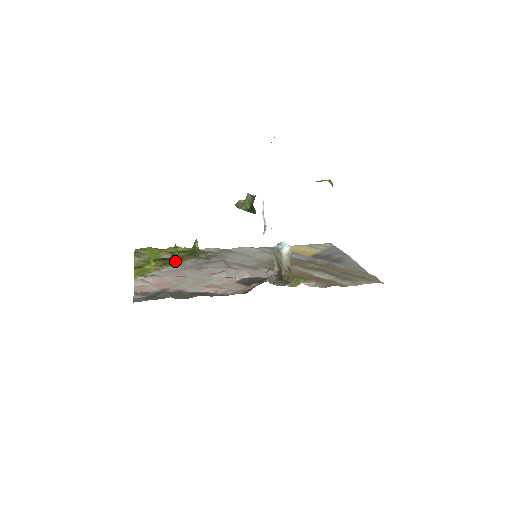
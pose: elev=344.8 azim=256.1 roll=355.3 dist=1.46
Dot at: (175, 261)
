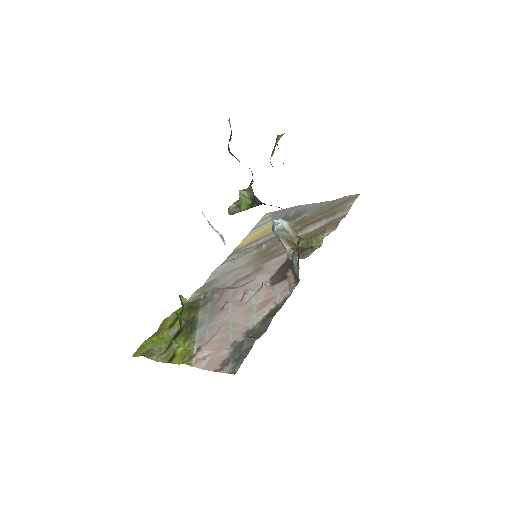
Dot at: (192, 325)
